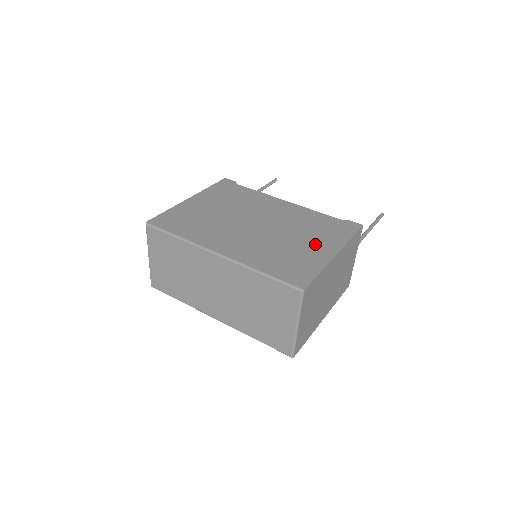
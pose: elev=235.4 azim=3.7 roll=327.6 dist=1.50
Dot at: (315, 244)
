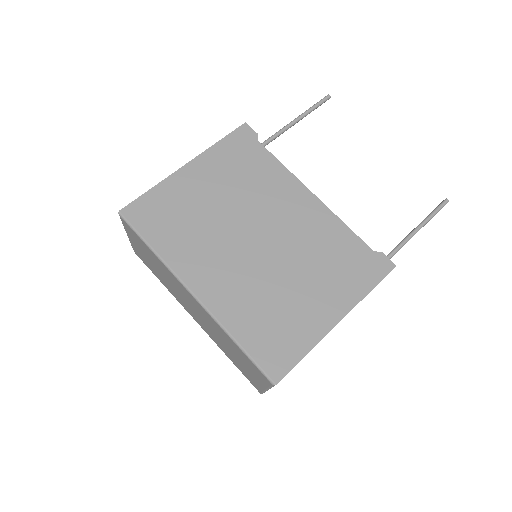
Dot at: (319, 297)
